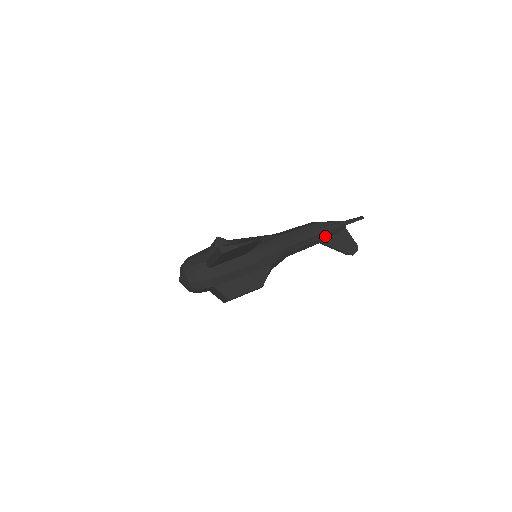
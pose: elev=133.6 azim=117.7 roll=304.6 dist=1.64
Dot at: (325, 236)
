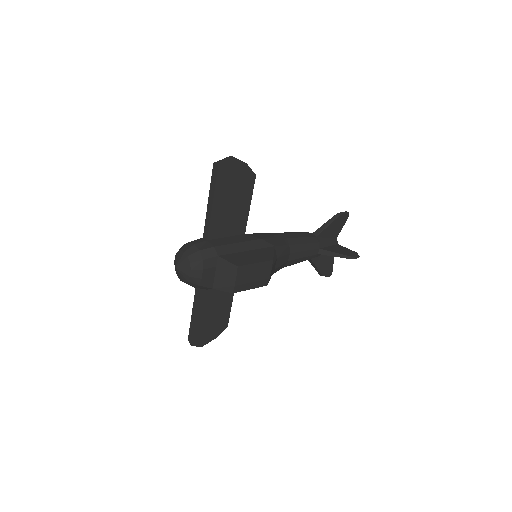
Dot at: (320, 242)
